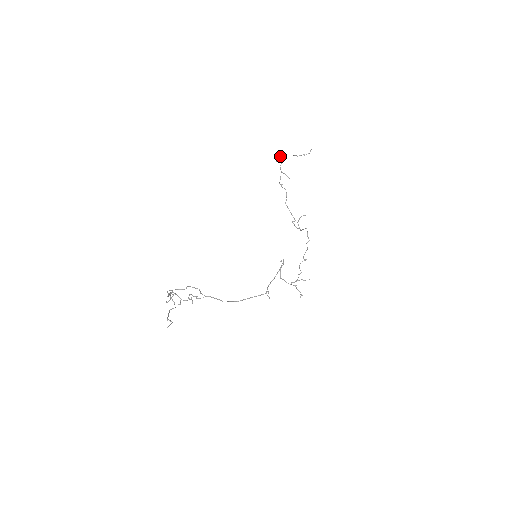
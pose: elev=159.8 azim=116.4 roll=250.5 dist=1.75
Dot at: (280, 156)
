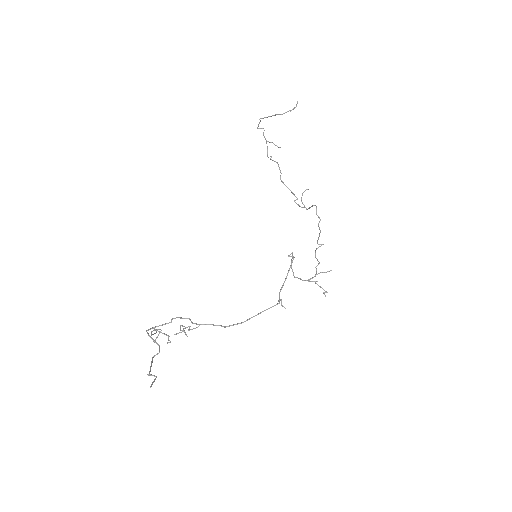
Dot at: (260, 121)
